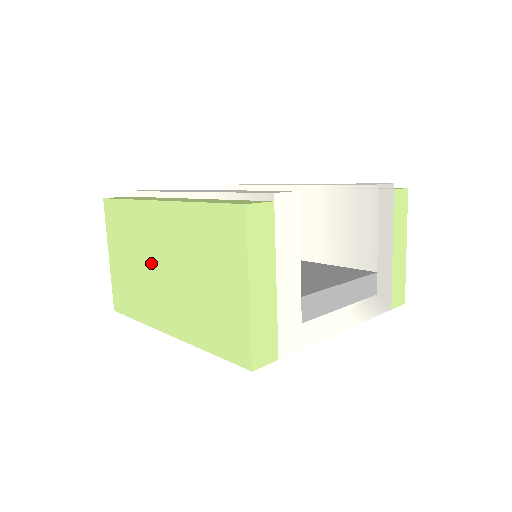
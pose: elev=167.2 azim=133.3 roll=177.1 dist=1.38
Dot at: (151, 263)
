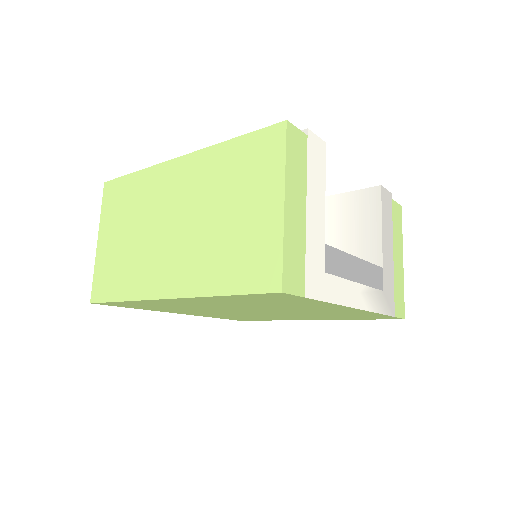
Dot at: (156, 225)
